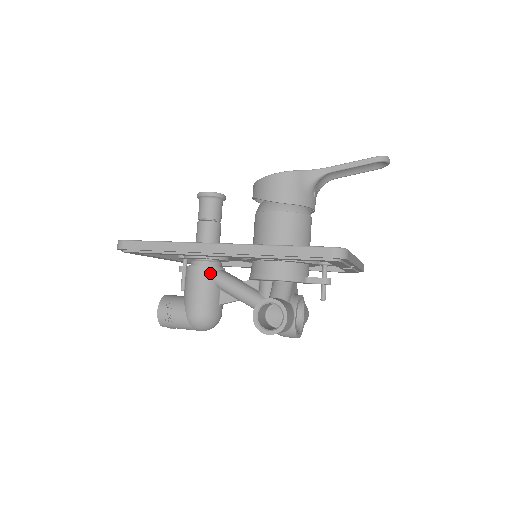
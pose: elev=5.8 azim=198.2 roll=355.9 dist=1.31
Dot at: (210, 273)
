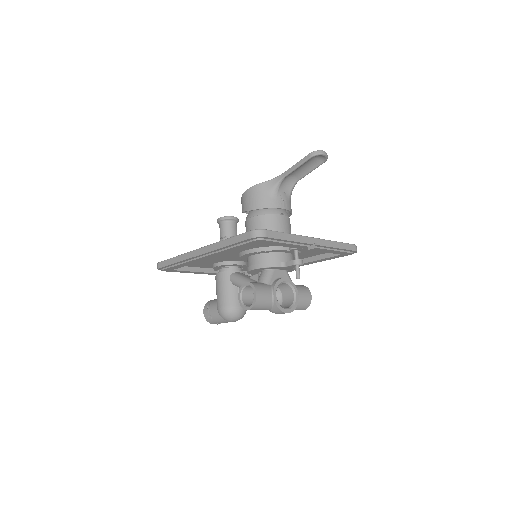
Dot at: (227, 276)
